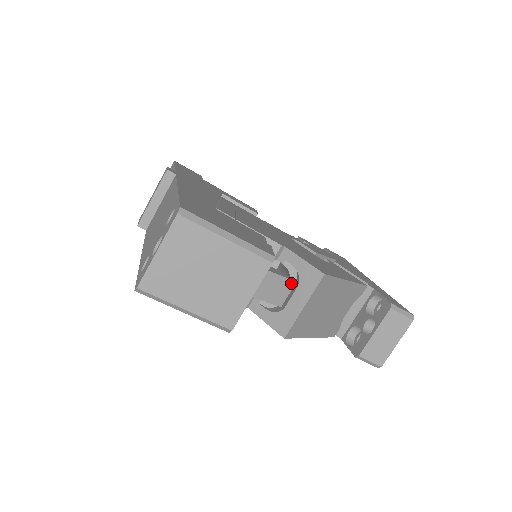
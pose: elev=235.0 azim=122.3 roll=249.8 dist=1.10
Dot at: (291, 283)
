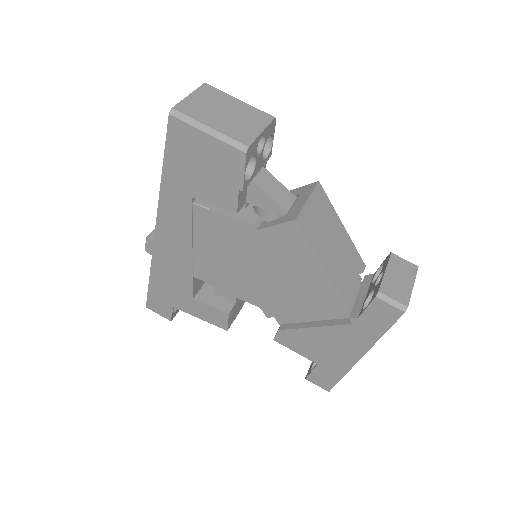
Dot at: (292, 196)
